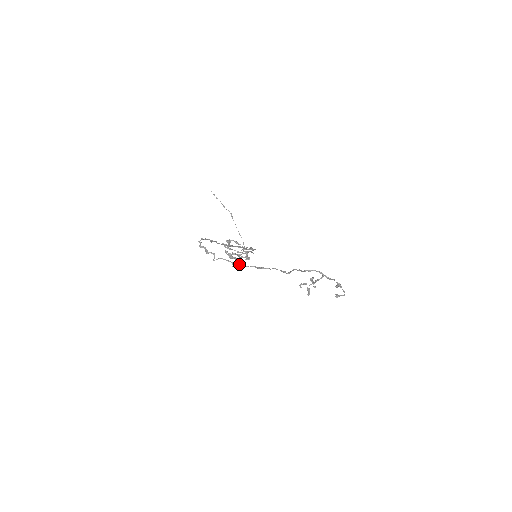
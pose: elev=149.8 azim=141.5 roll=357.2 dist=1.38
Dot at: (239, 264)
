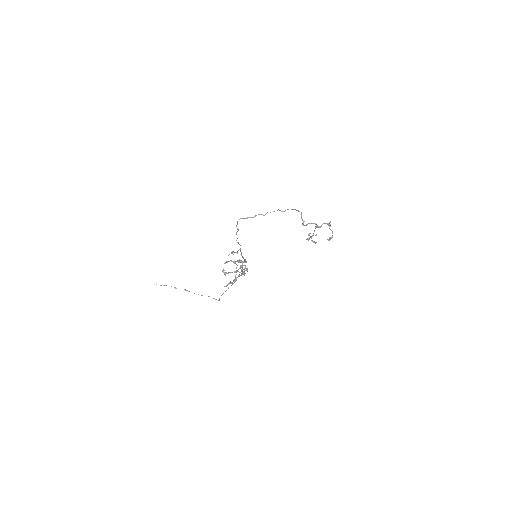
Dot at: (281, 211)
